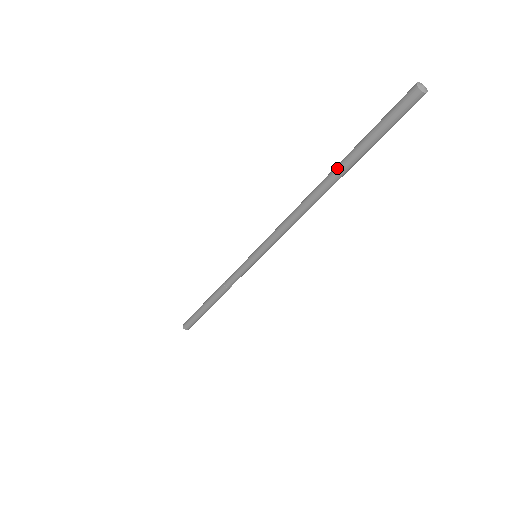
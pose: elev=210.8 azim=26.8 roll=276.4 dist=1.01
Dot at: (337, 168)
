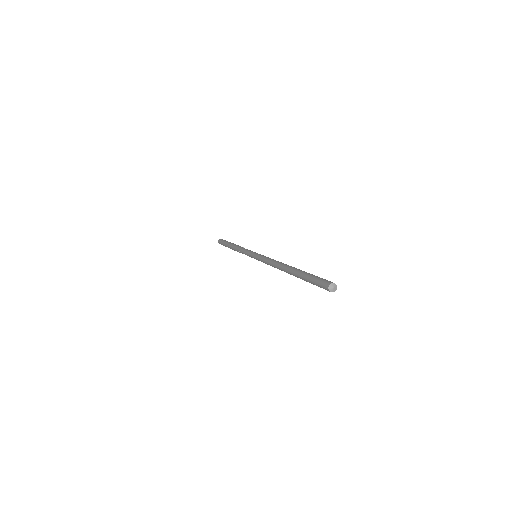
Dot at: (294, 270)
